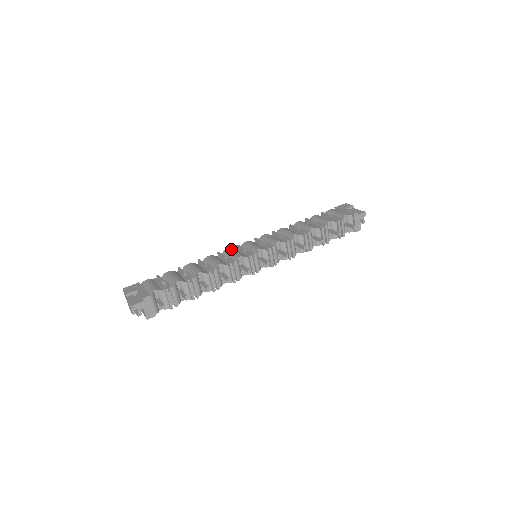
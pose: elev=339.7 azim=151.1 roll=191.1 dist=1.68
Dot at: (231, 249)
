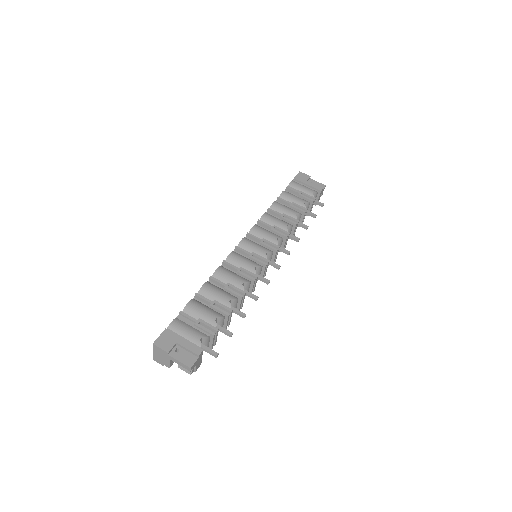
Dot at: (235, 255)
